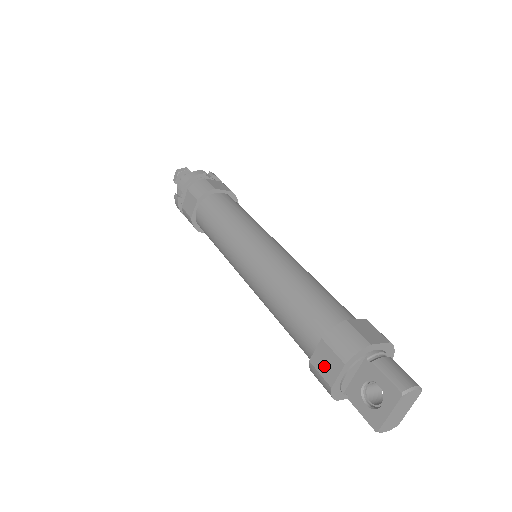
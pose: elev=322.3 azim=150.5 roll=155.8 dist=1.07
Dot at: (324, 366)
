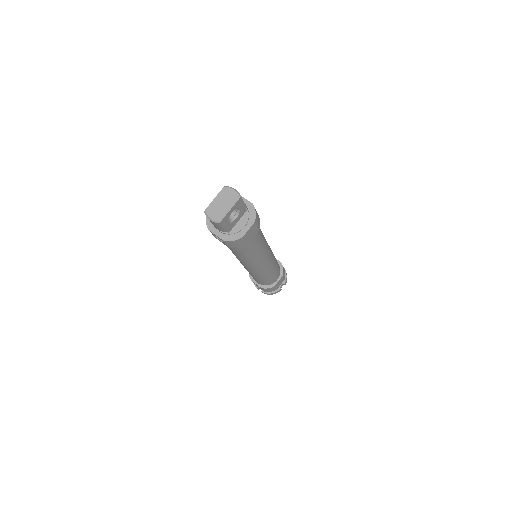
Dot at: occluded
